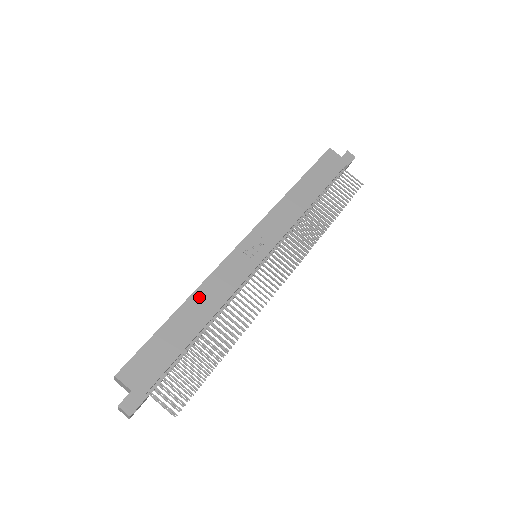
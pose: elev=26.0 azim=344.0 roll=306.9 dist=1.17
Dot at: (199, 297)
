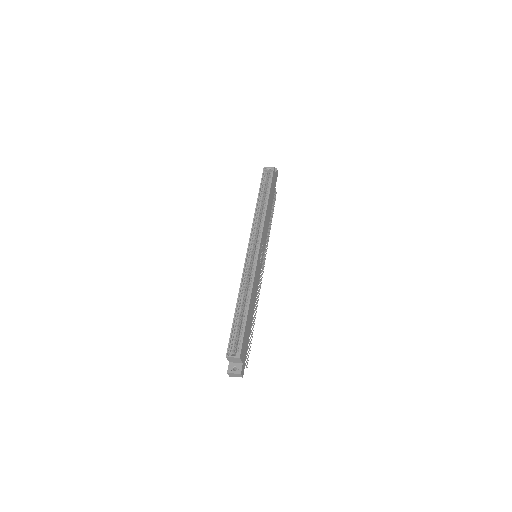
Dot at: (253, 295)
